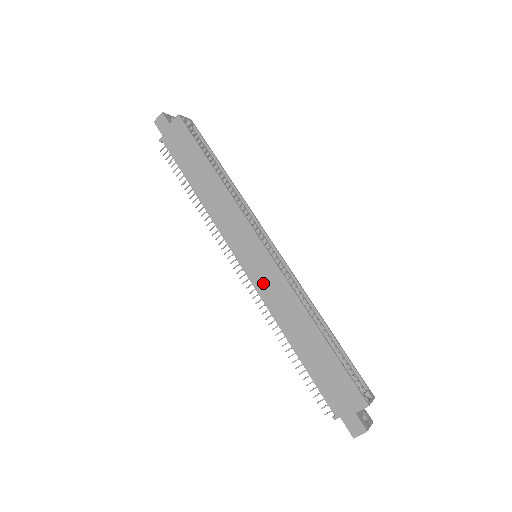
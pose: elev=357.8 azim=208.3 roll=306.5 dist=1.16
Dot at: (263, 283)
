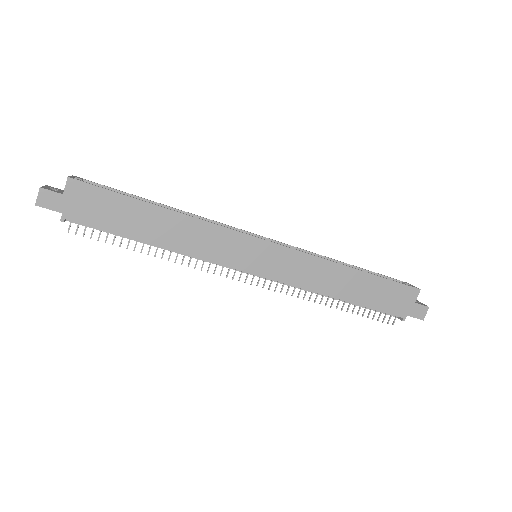
Dot at: (285, 272)
